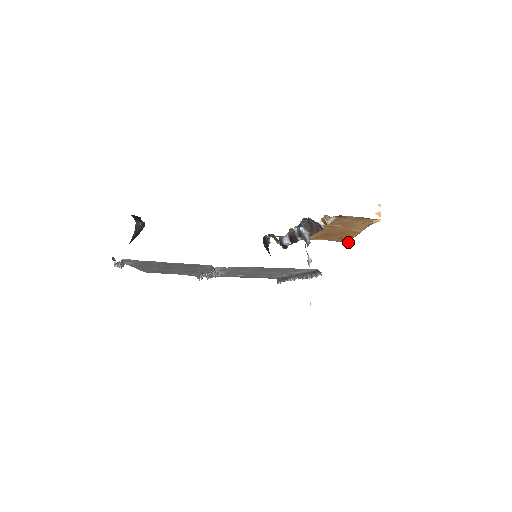
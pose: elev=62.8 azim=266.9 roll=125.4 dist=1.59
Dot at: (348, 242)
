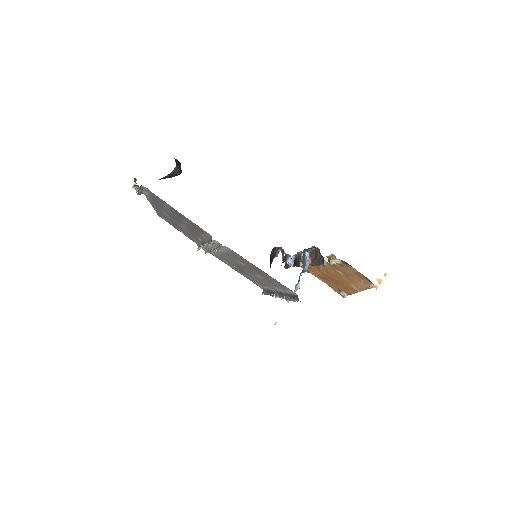
Dot at: (344, 296)
